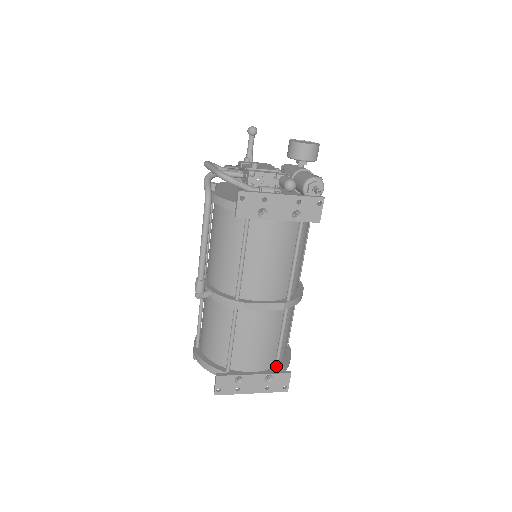
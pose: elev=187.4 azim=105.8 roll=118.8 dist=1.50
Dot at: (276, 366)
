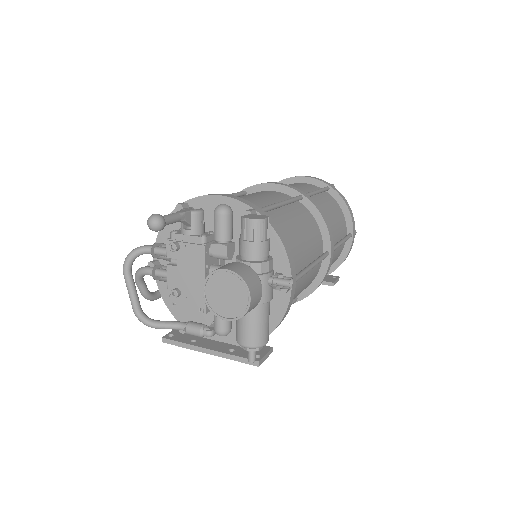
Dot at: occluded
